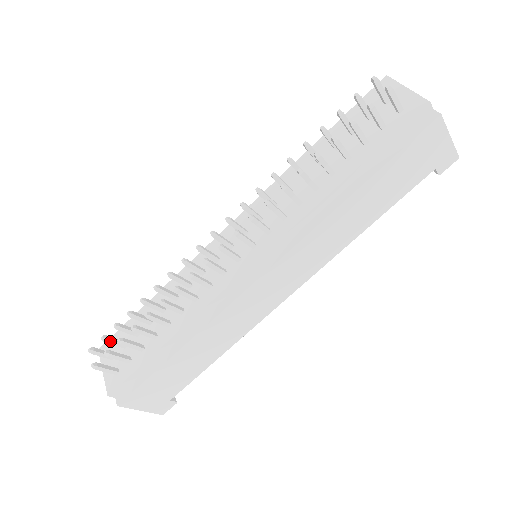
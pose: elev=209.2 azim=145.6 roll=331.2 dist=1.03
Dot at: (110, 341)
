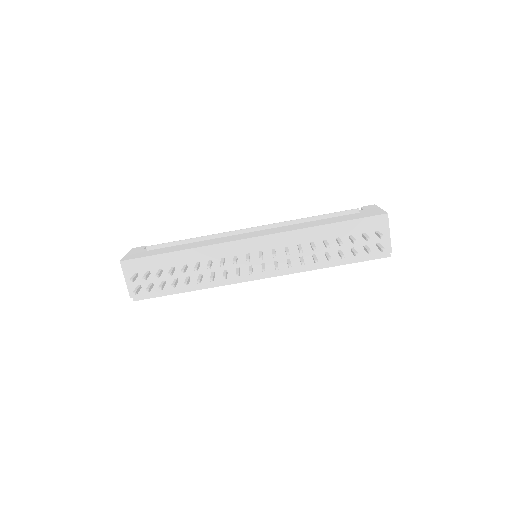
Dot at: (146, 279)
